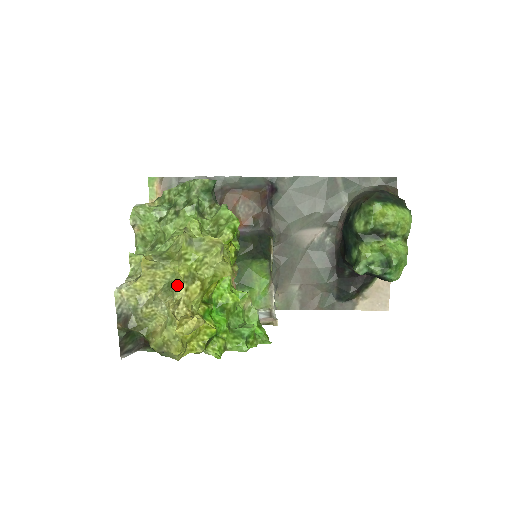
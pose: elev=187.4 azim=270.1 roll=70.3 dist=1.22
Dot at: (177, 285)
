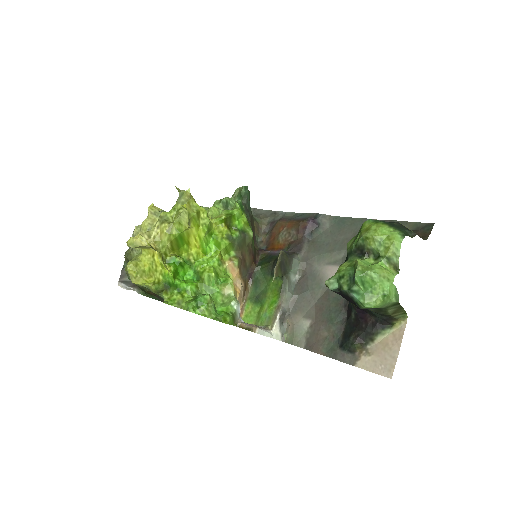
Dot at: (157, 224)
